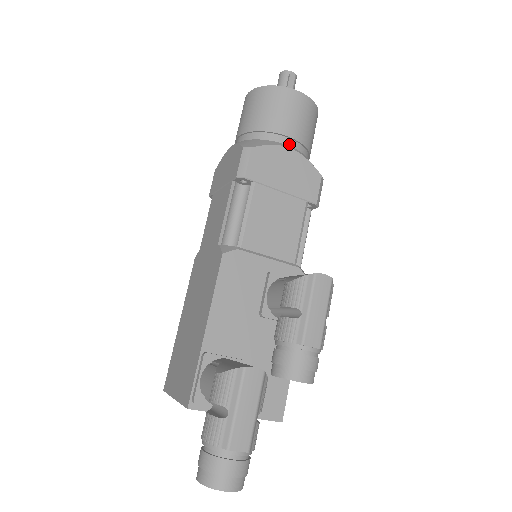
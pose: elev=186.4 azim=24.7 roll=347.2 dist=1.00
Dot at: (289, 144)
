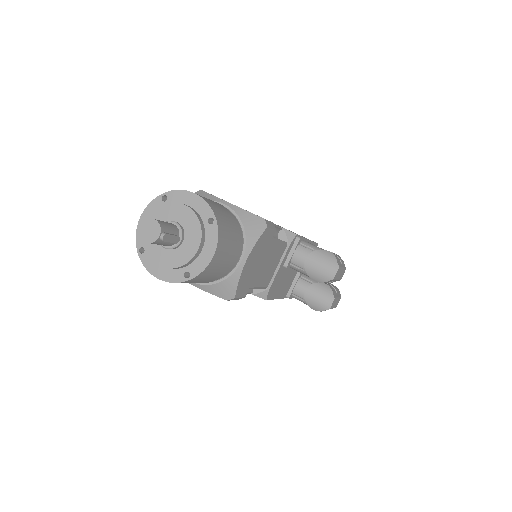
Dot at: (237, 259)
